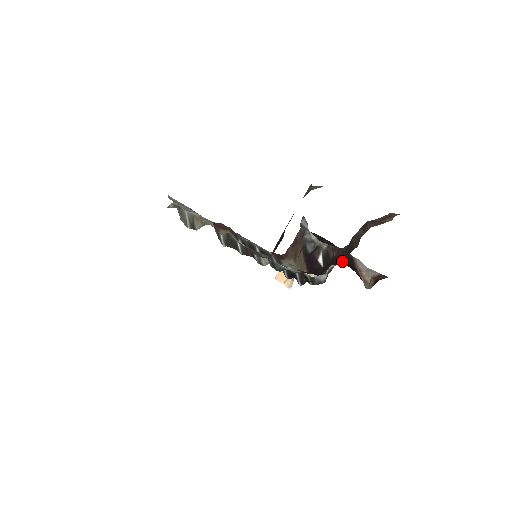
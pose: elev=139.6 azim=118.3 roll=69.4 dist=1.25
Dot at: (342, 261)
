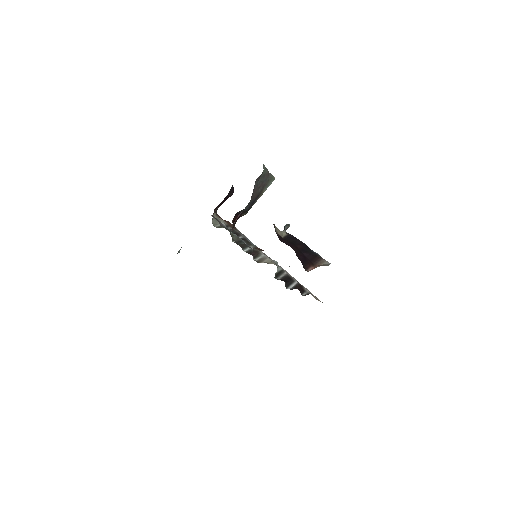
Dot at: occluded
